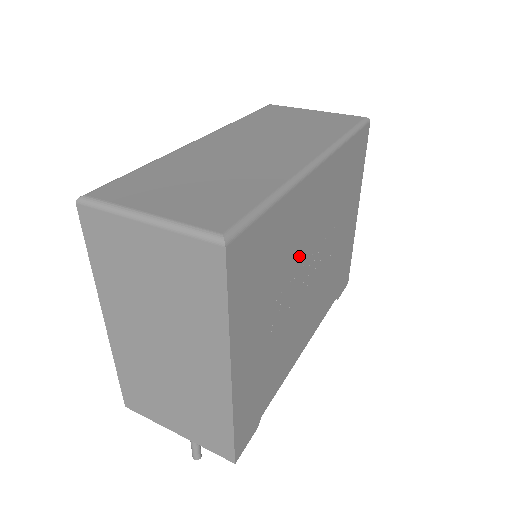
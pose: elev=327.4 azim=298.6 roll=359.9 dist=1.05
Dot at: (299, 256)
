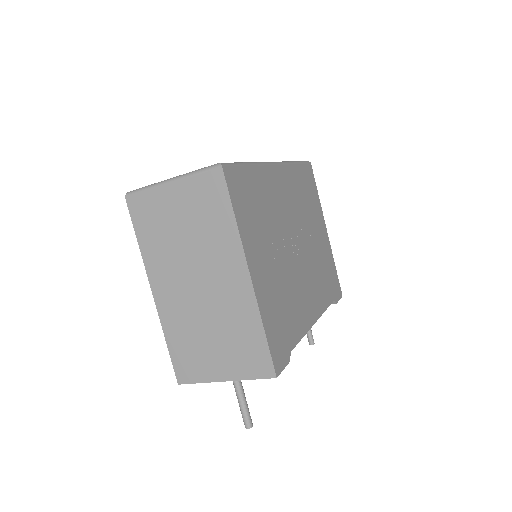
Dot at: (282, 224)
